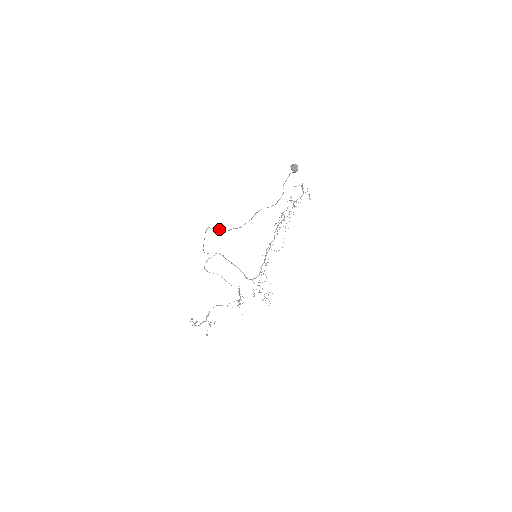
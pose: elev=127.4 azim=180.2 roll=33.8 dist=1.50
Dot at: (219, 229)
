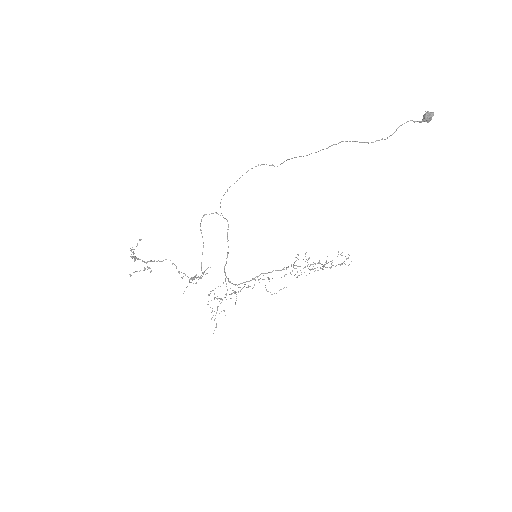
Dot at: occluded
